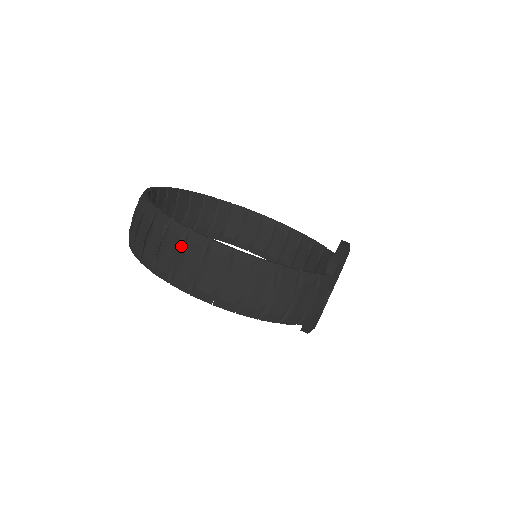
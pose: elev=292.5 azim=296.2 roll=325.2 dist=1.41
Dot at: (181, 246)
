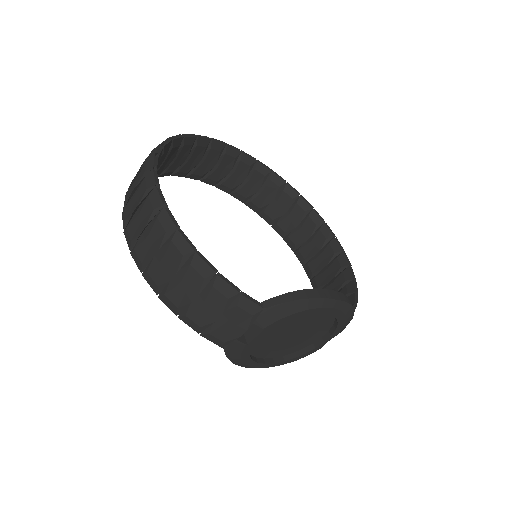
Dot at: (140, 181)
